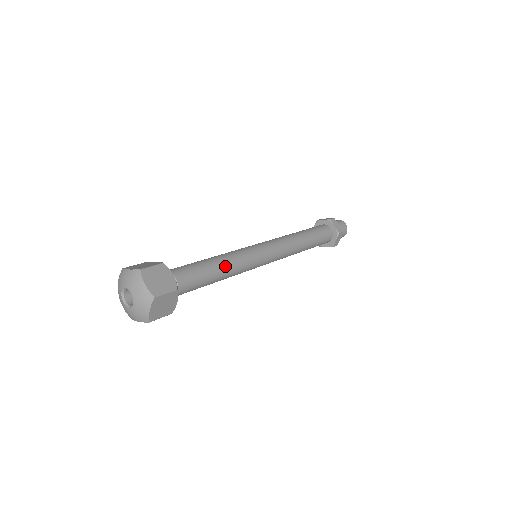
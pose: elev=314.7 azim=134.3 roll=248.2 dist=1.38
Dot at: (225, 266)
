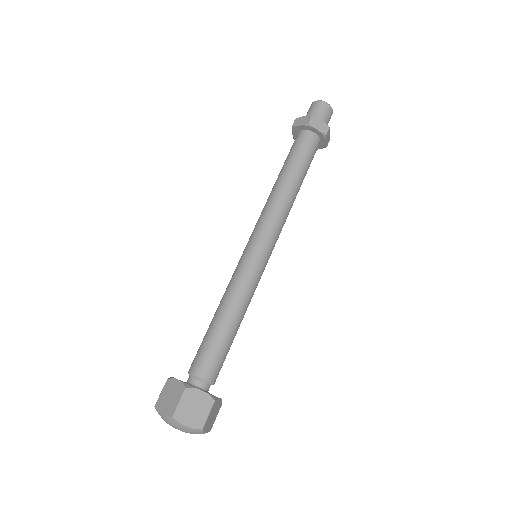
Dot at: (237, 315)
